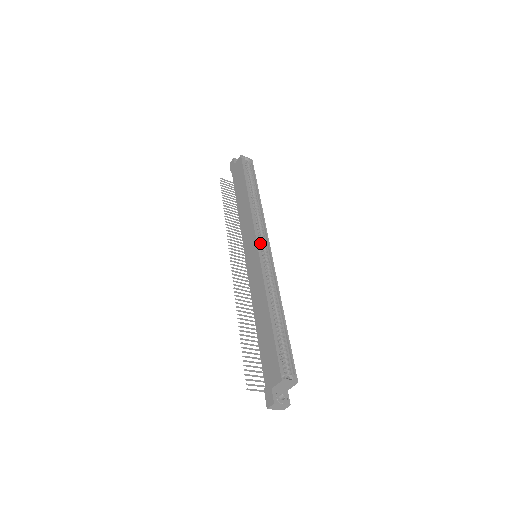
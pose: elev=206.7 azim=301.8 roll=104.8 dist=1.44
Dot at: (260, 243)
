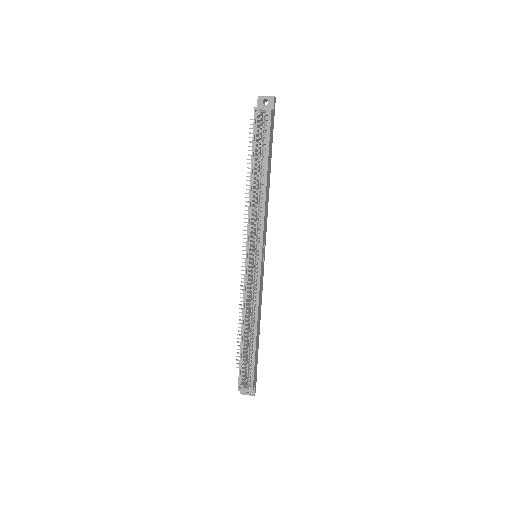
Dot at: (255, 249)
